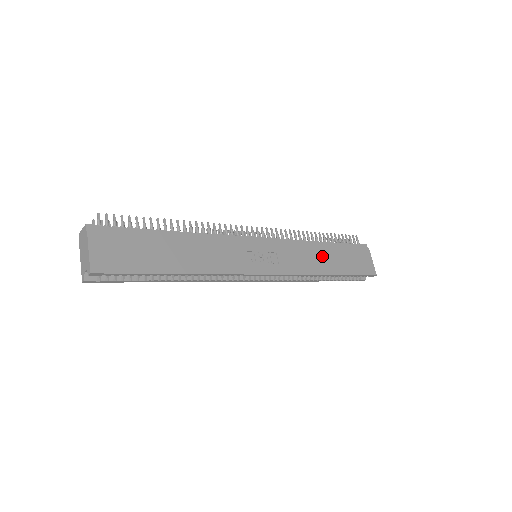
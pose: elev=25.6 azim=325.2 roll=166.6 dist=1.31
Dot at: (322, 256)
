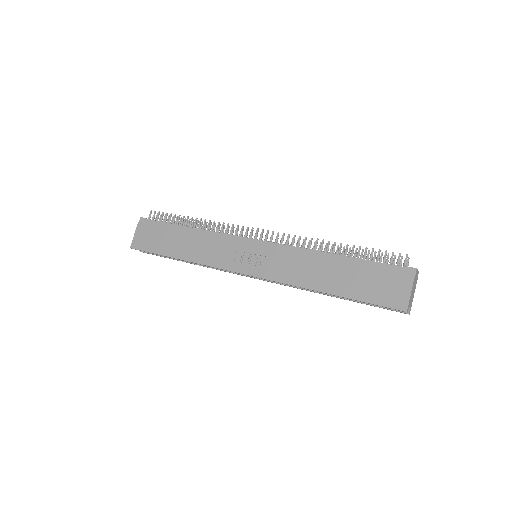
Dot at: (323, 270)
